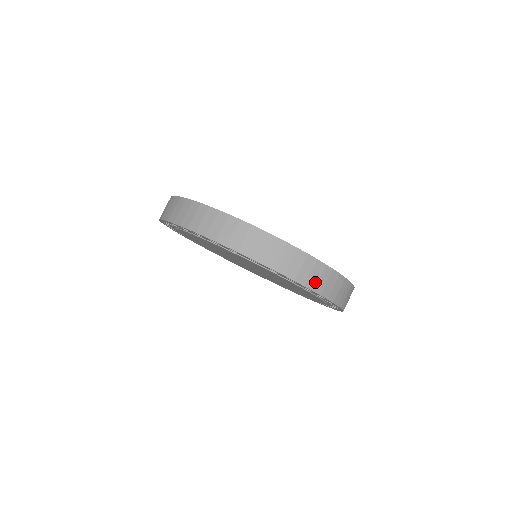
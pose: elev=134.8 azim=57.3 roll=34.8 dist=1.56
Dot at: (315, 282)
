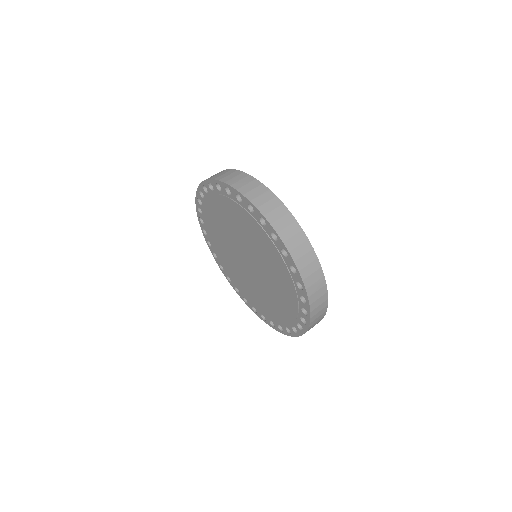
Dot at: (254, 196)
